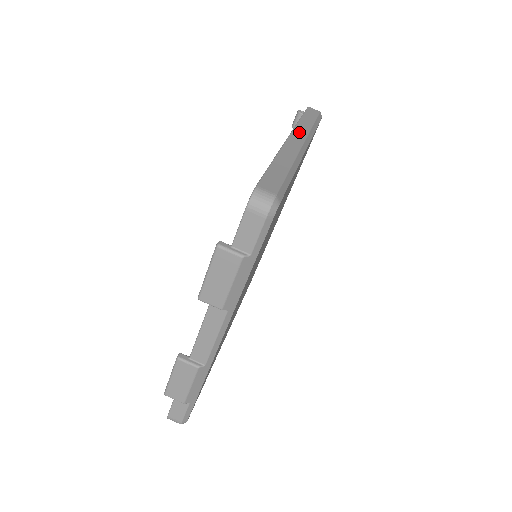
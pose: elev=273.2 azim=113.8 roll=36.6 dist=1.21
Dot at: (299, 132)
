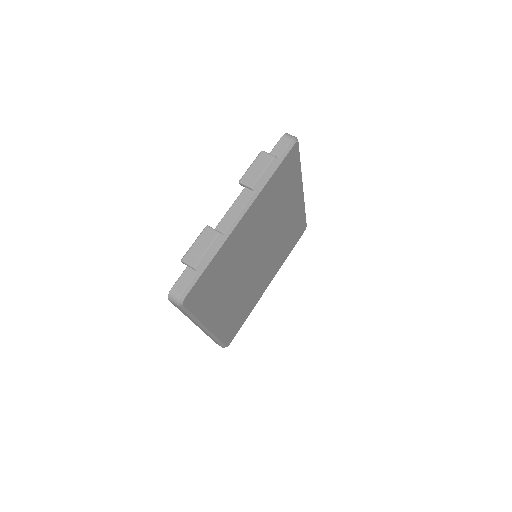
Dot at: occluded
